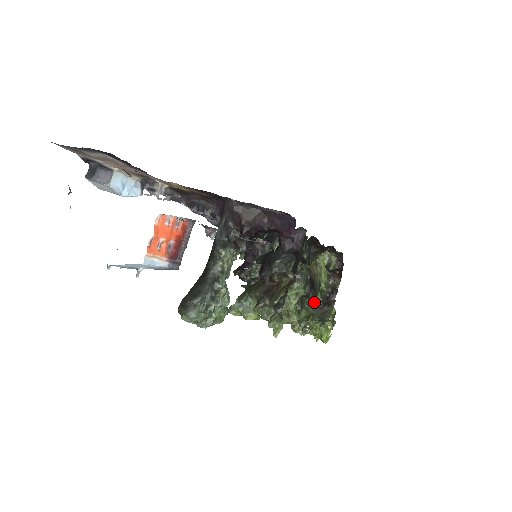
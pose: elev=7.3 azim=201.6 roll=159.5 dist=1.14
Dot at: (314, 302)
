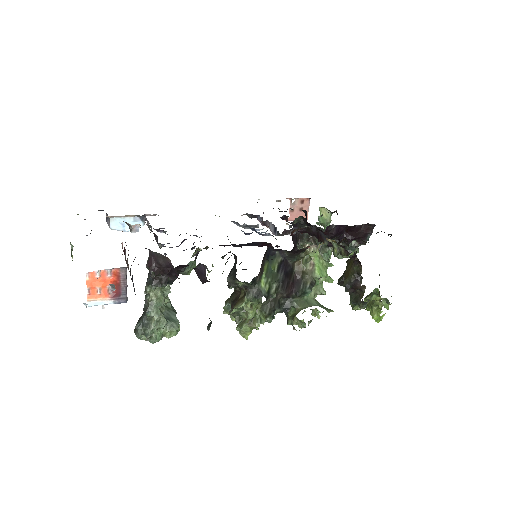
Dot at: (322, 294)
